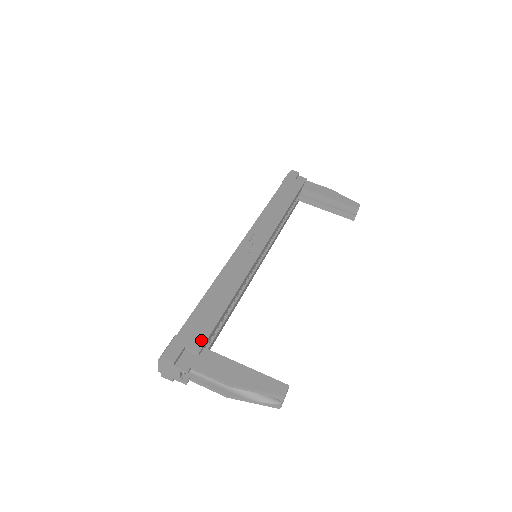
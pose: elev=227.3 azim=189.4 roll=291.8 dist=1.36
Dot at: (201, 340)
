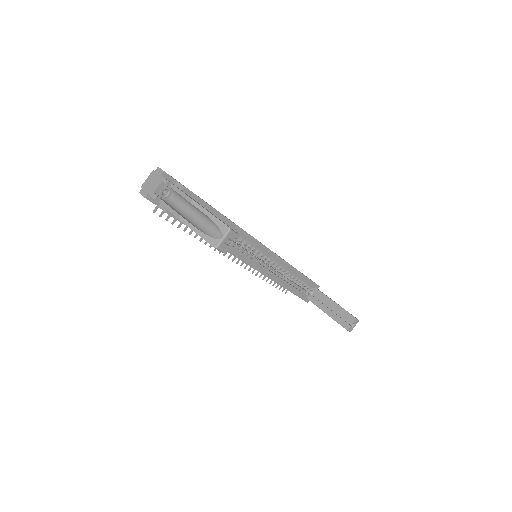
Dot at: occluded
